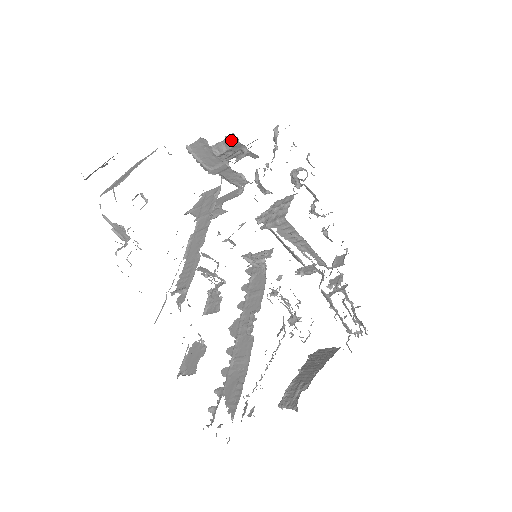
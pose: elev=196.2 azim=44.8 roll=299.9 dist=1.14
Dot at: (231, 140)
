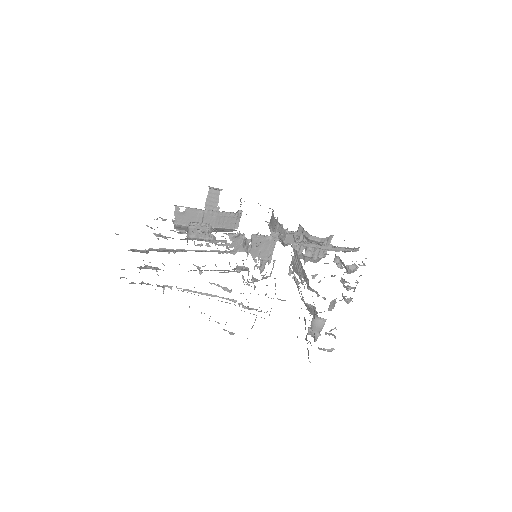
Dot at: (298, 228)
